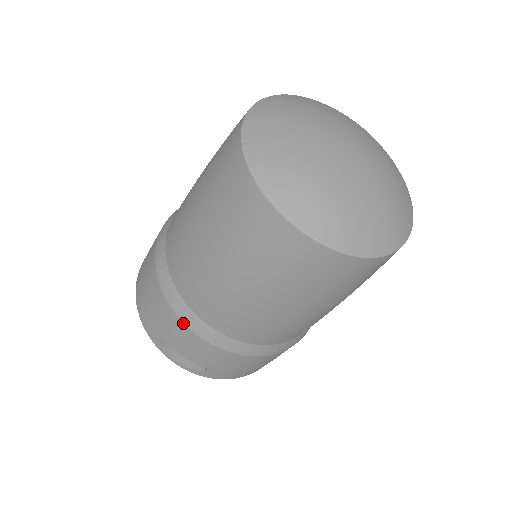
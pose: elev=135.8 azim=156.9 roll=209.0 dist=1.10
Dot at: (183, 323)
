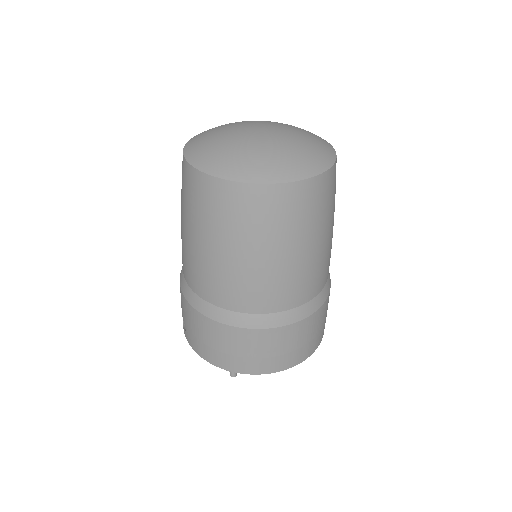
Dot at: occluded
